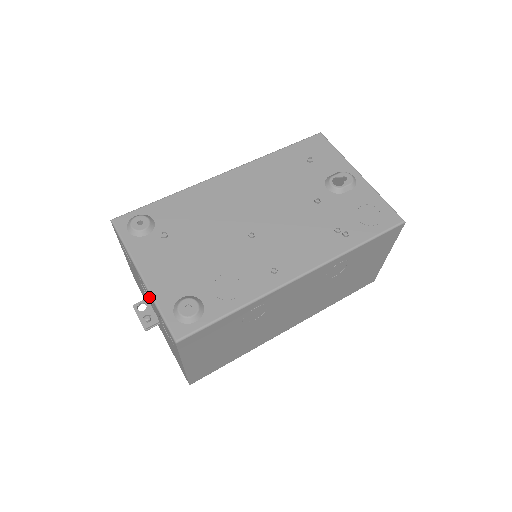
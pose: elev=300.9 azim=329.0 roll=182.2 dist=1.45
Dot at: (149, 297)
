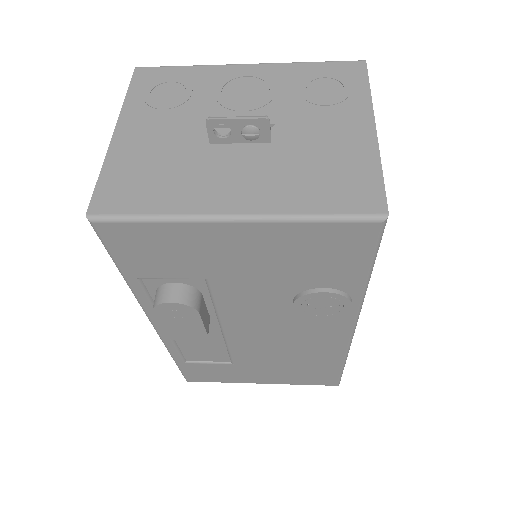
Dot at: (269, 78)
